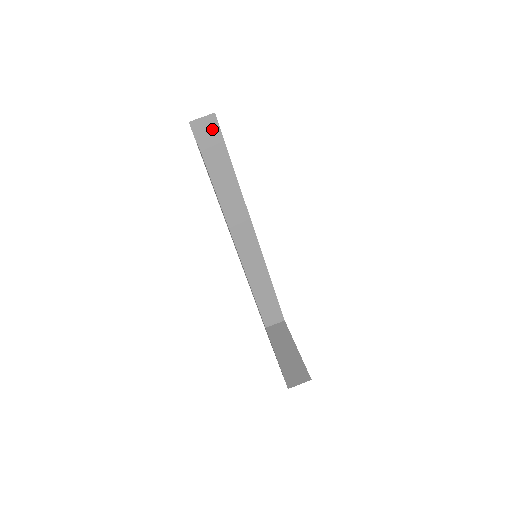
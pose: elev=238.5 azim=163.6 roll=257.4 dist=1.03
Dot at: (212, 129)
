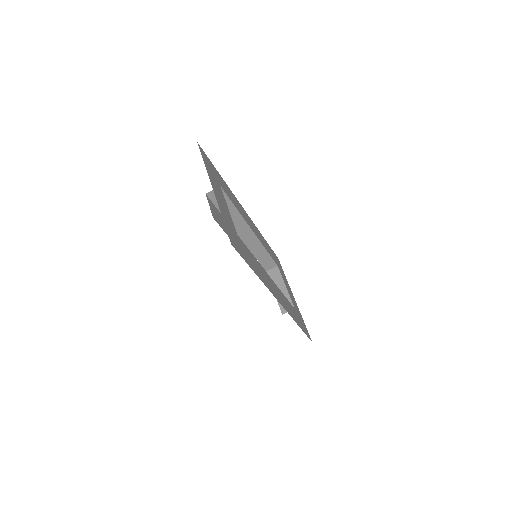
Dot at: occluded
